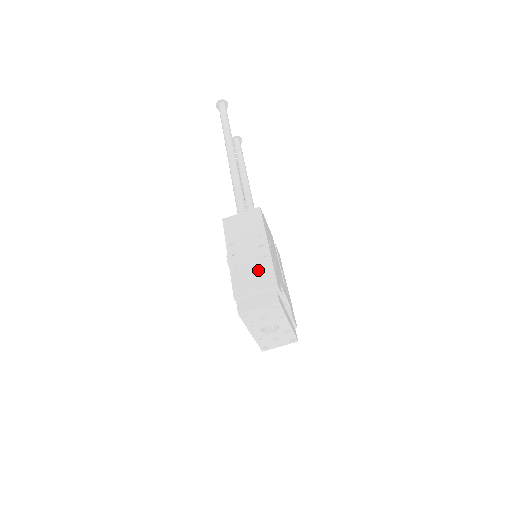
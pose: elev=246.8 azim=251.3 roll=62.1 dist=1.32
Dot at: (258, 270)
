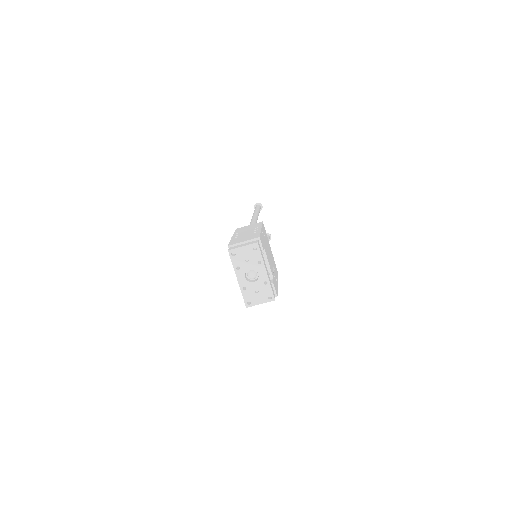
Dot at: (249, 236)
